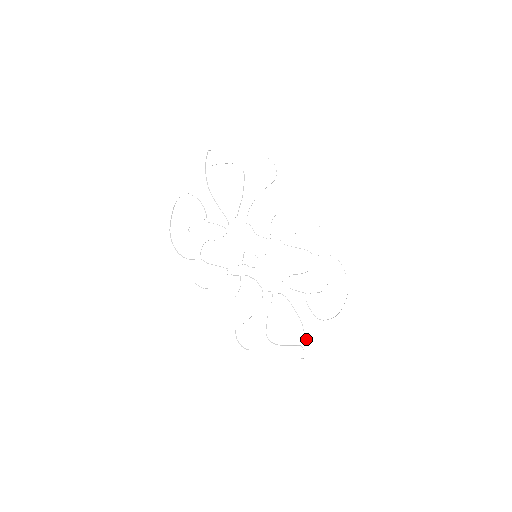
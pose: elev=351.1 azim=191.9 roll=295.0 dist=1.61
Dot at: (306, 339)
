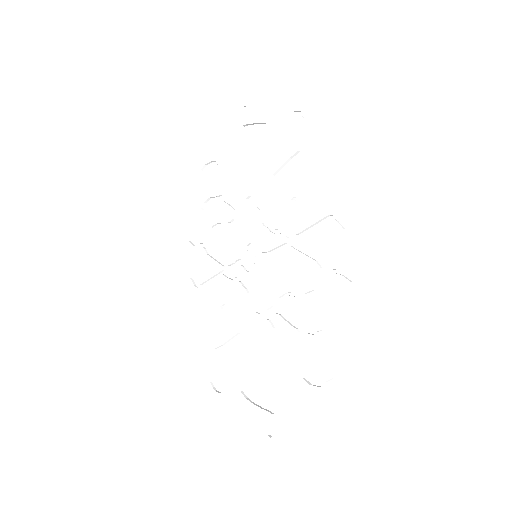
Dot at: (283, 406)
